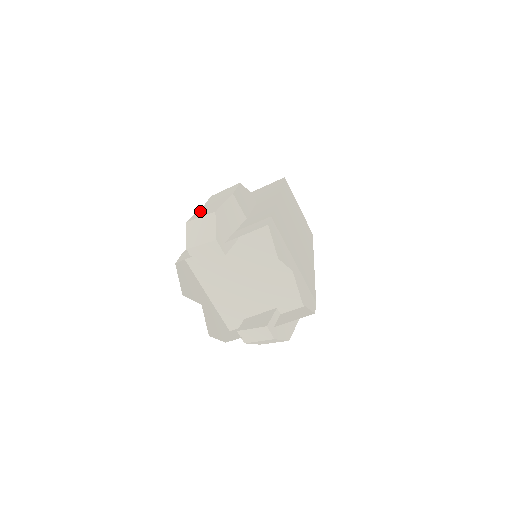
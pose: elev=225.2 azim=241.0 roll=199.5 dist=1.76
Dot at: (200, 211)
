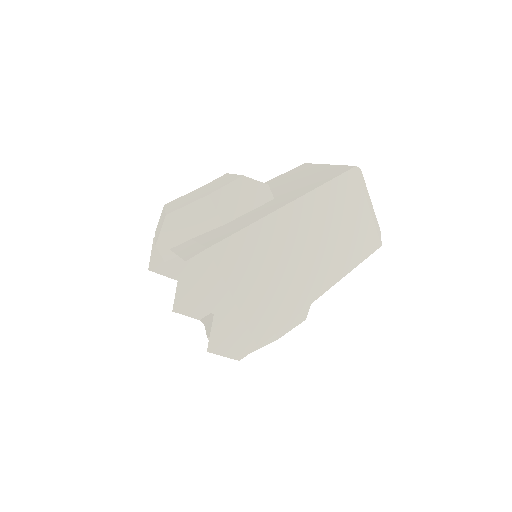
Dot at: (184, 197)
